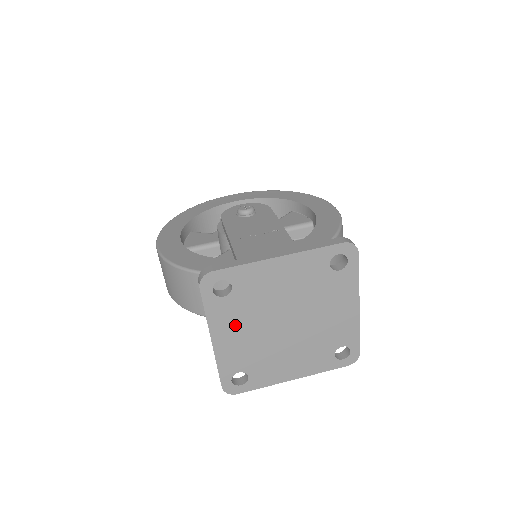
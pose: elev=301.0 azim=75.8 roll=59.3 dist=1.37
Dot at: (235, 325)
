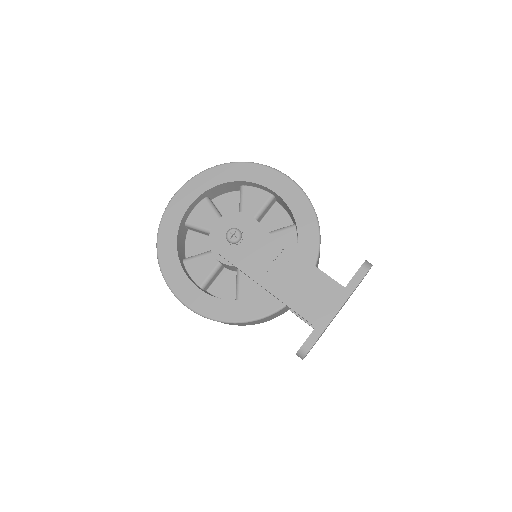
Dot at: occluded
